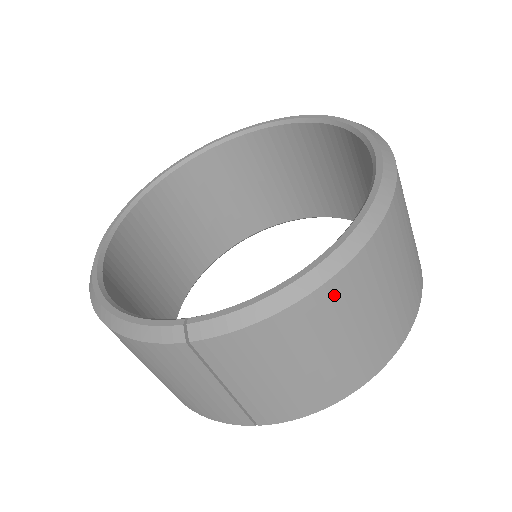
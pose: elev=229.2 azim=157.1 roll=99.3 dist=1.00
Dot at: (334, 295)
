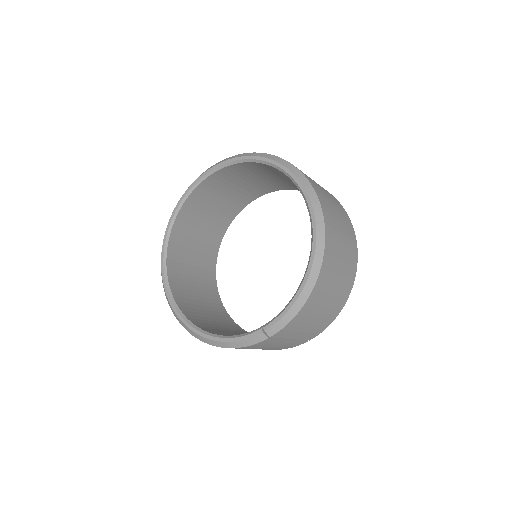
Dot at: (322, 281)
